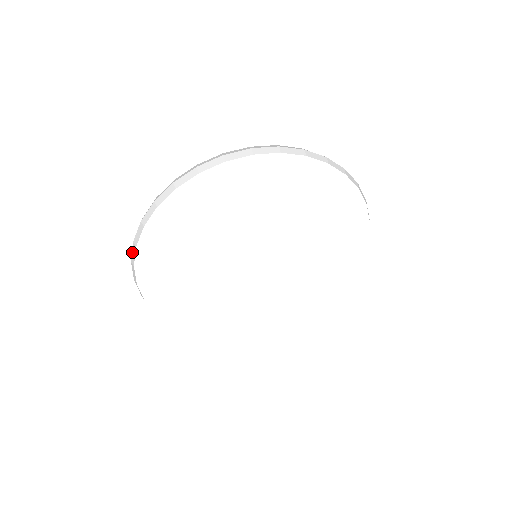
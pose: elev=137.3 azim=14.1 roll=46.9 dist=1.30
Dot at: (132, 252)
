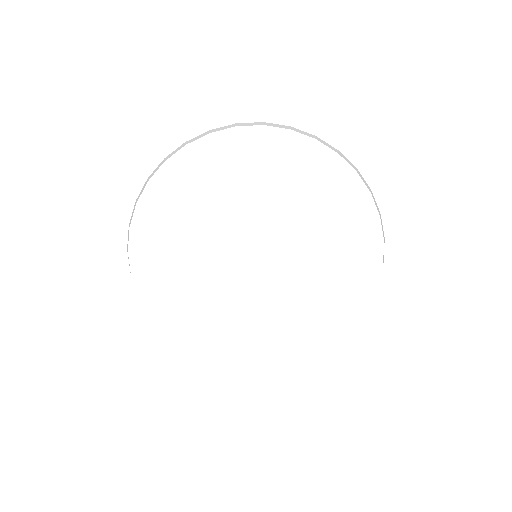
Dot at: occluded
